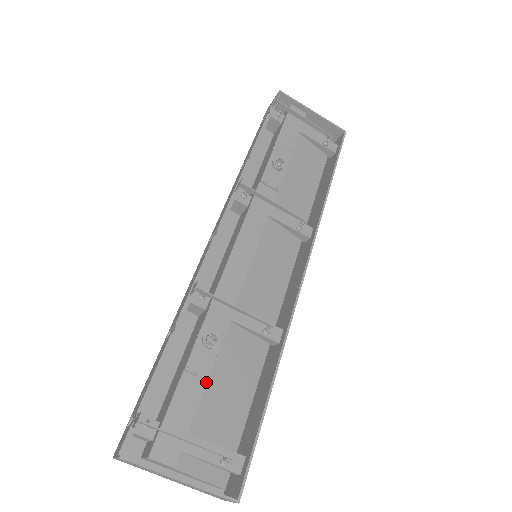
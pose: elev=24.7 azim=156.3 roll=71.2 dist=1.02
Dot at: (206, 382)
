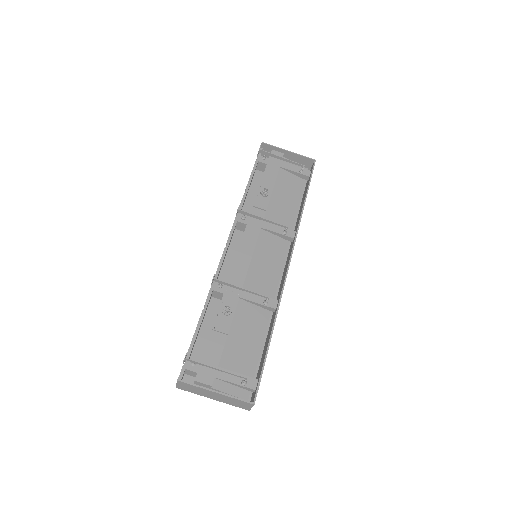
Dot at: (227, 336)
